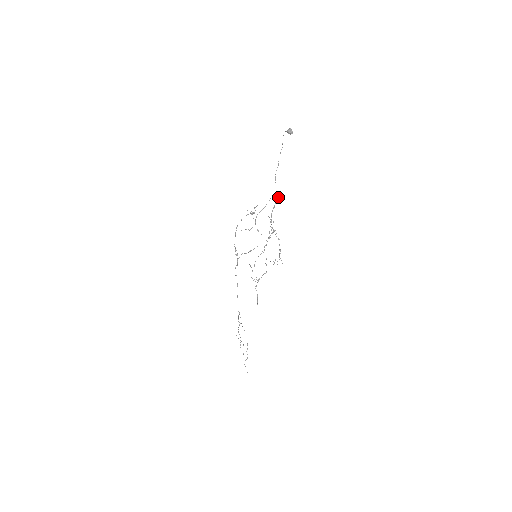
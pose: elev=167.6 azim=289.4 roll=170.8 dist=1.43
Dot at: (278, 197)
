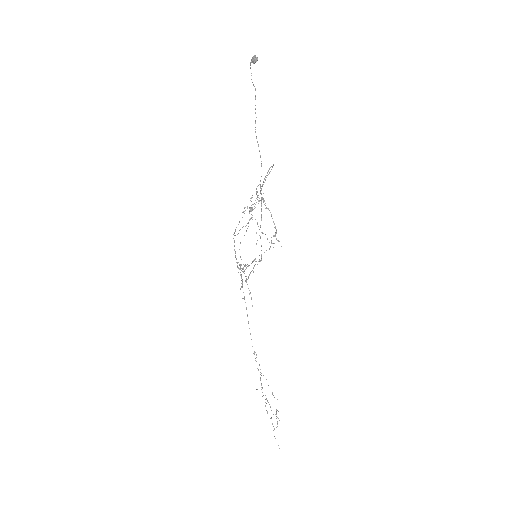
Dot at: (269, 168)
